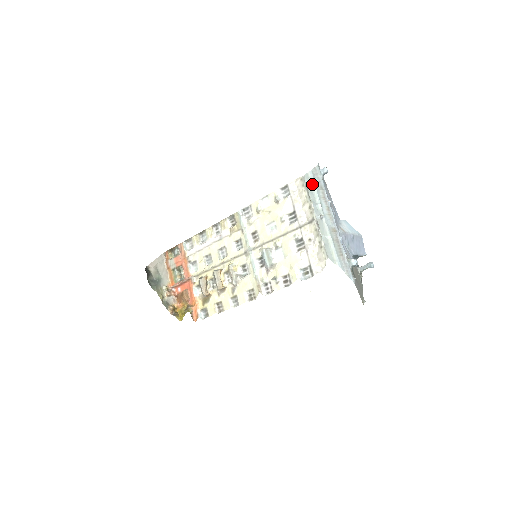
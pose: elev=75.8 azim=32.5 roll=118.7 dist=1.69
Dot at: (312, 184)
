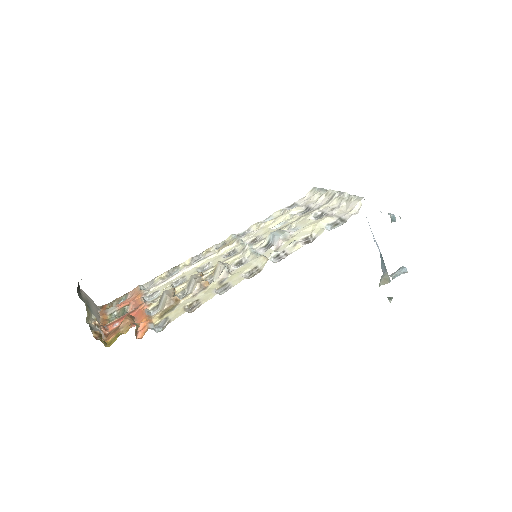
Dot at: occluded
